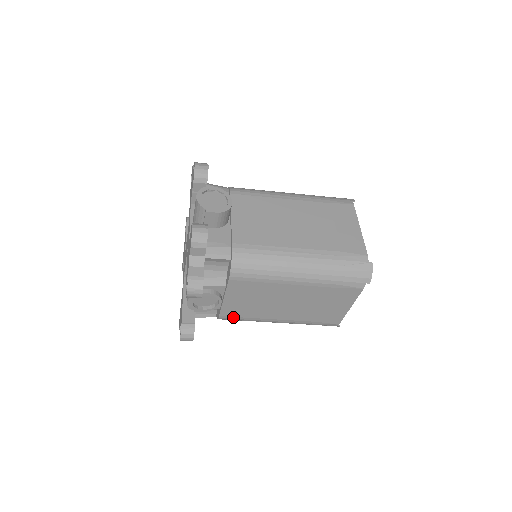
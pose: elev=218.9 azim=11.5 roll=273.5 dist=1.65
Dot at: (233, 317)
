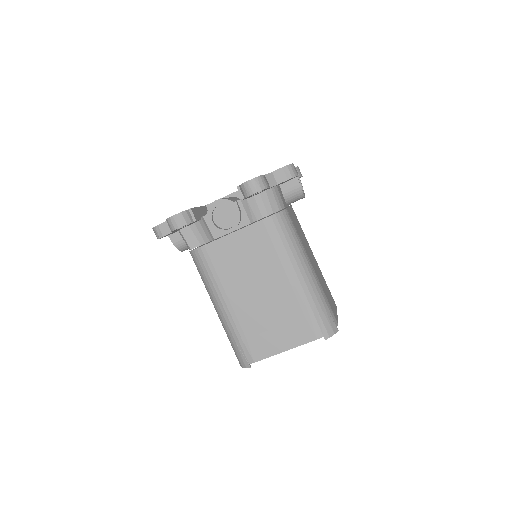
Dot at: (209, 259)
